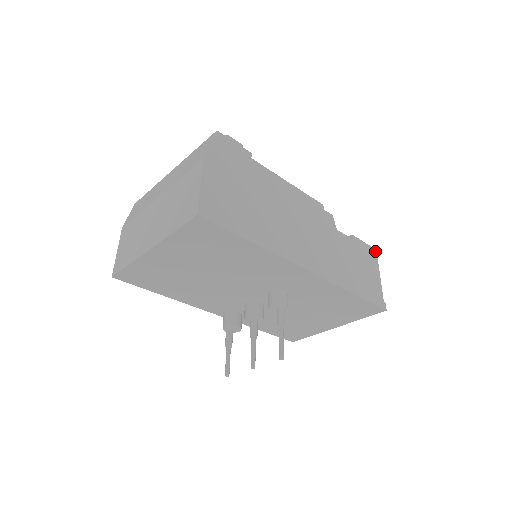
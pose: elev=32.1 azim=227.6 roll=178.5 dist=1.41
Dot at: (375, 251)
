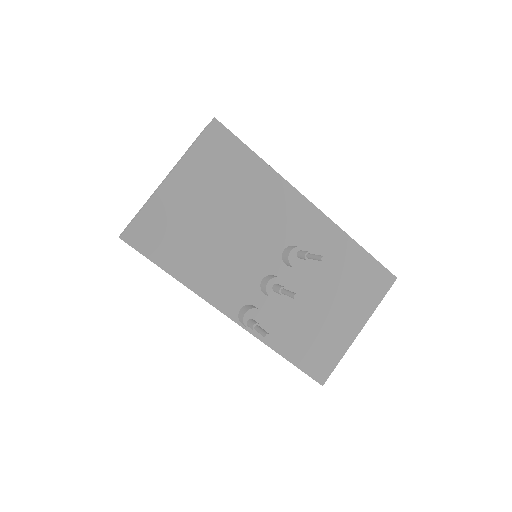
Dot at: occluded
